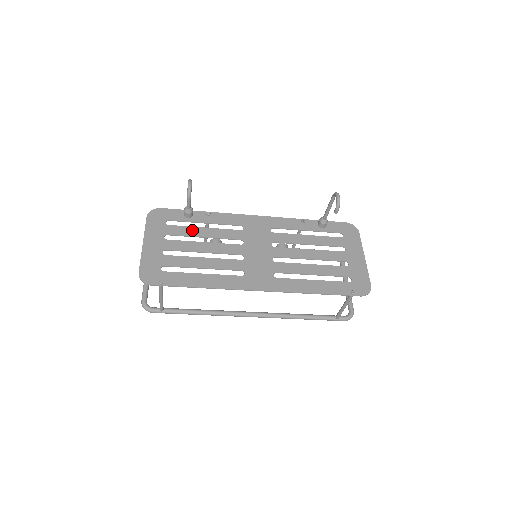
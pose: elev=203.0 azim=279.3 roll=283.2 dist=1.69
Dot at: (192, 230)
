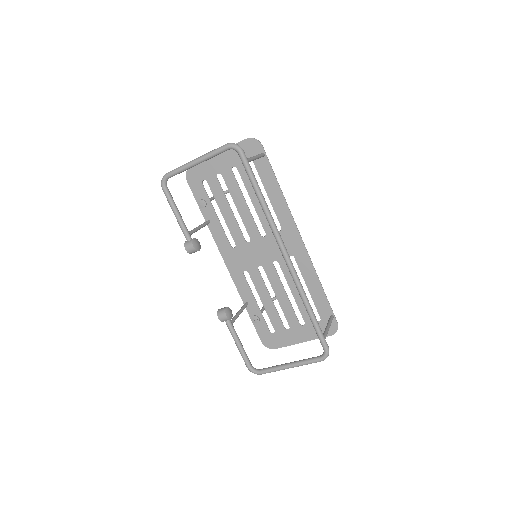
Dot at: (220, 201)
